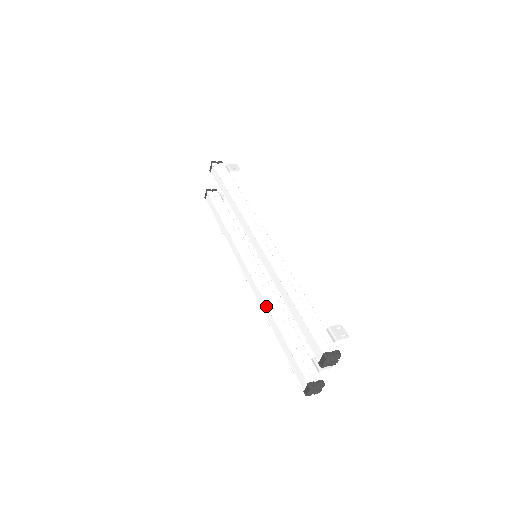
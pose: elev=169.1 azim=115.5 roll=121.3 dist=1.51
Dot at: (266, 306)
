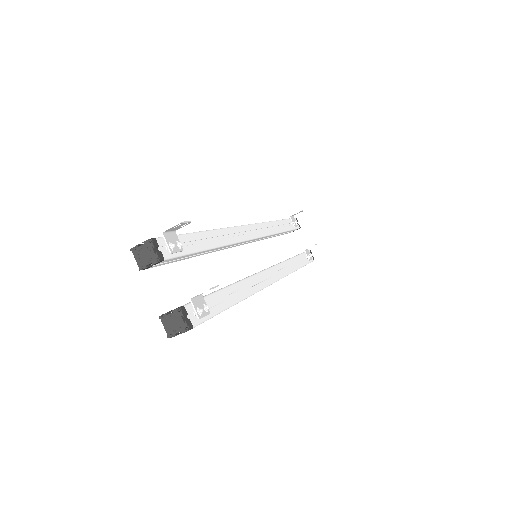
Dot at: occluded
